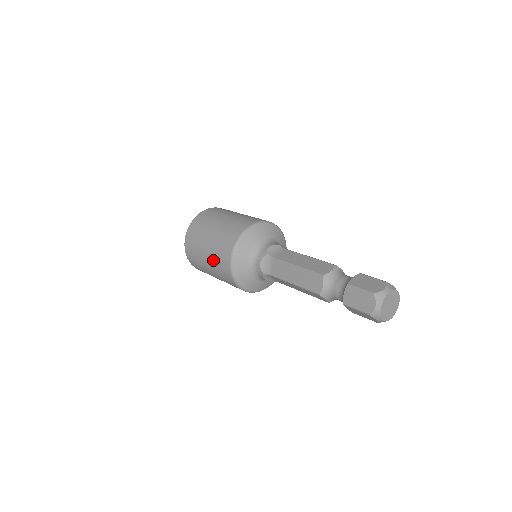
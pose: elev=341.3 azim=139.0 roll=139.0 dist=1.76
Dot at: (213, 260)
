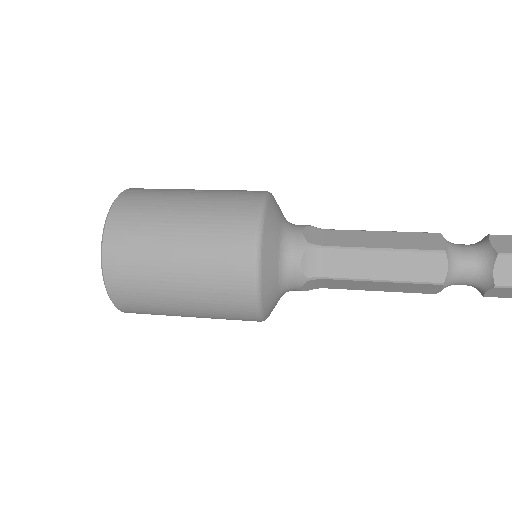
Dot at: (206, 209)
